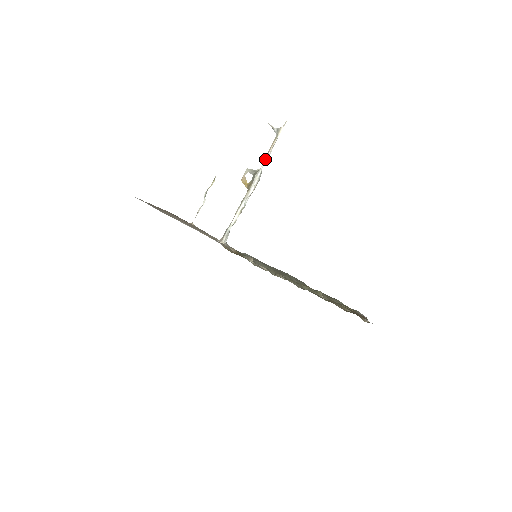
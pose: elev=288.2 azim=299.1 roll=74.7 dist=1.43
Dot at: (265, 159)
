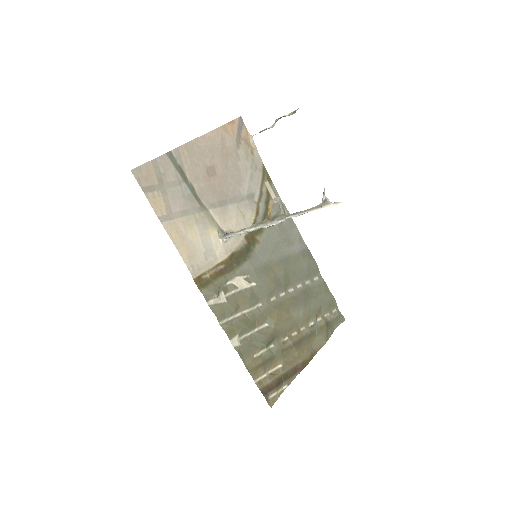
Dot at: (294, 214)
